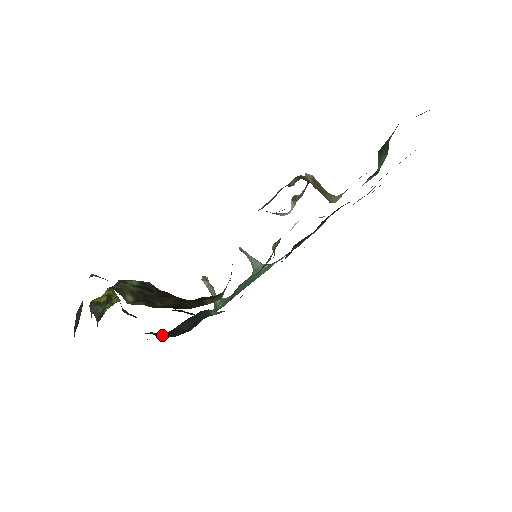
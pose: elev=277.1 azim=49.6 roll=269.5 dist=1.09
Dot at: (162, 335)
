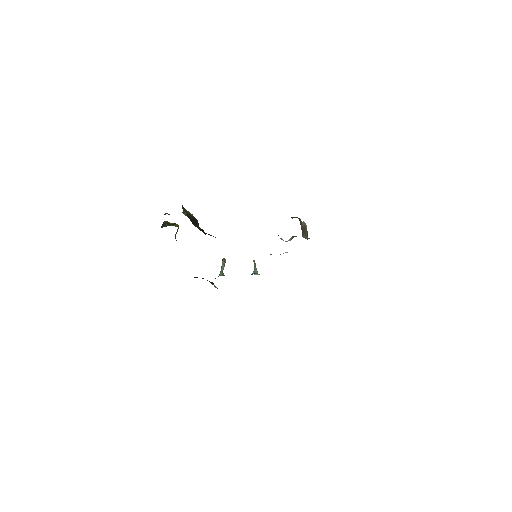
Dot at: occluded
